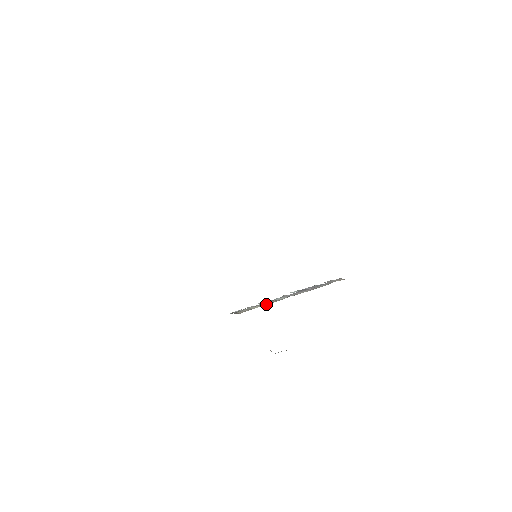
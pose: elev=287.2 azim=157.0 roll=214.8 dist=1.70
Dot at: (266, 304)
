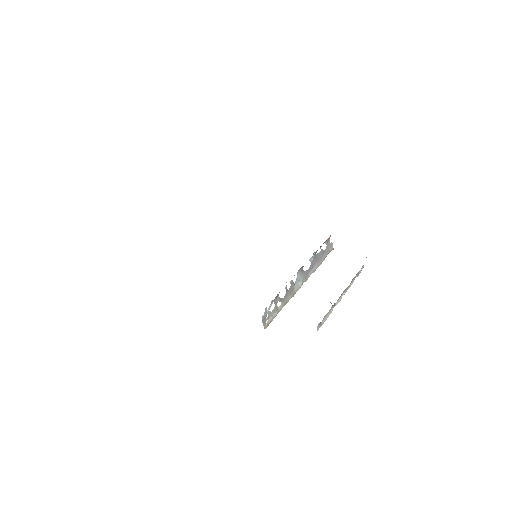
Dot at: (287, 302)
